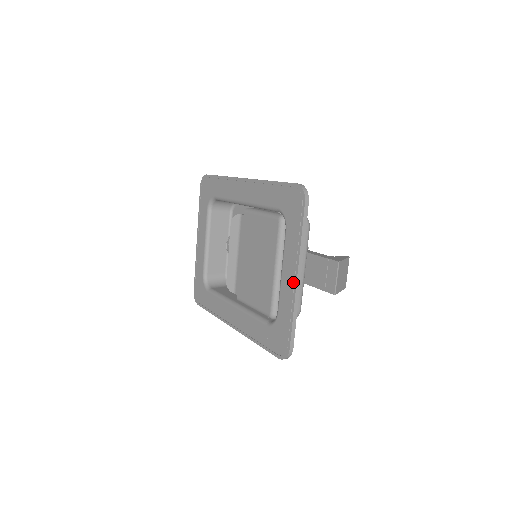
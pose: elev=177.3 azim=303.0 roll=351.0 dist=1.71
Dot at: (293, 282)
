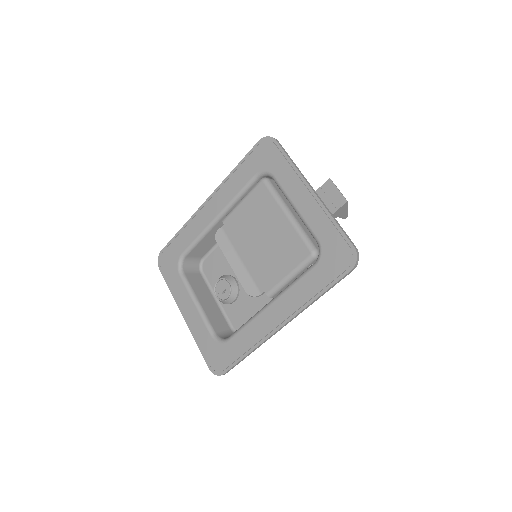
Dot at: (311, 197)
